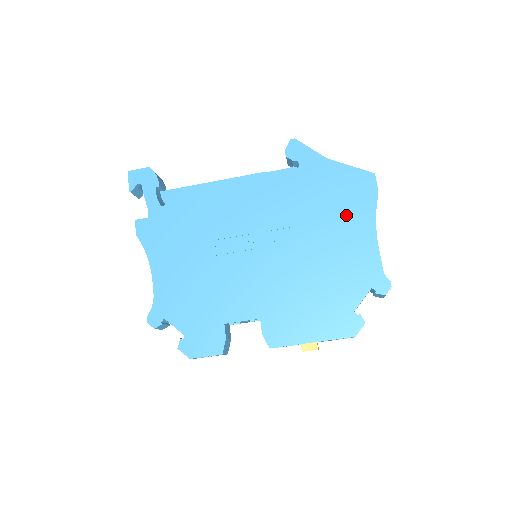
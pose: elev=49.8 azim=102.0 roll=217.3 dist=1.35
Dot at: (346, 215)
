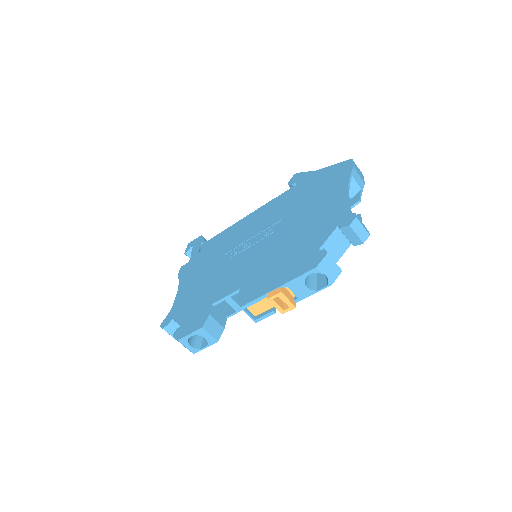
Dot at: (325, 192)
